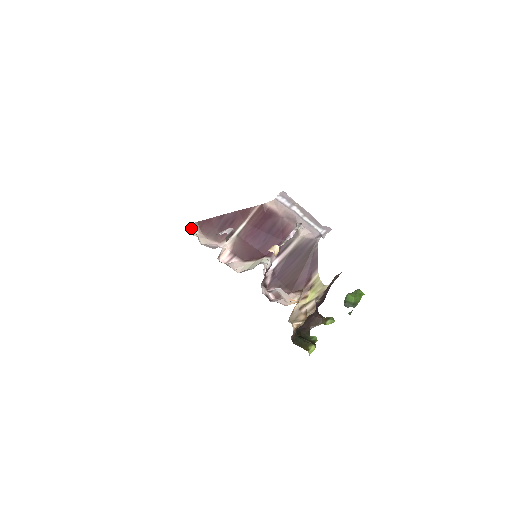
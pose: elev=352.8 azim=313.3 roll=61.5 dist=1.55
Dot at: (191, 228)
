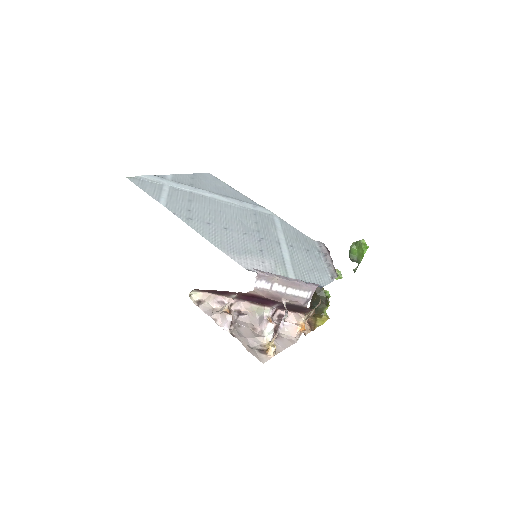
Dot at: (193, 291)
